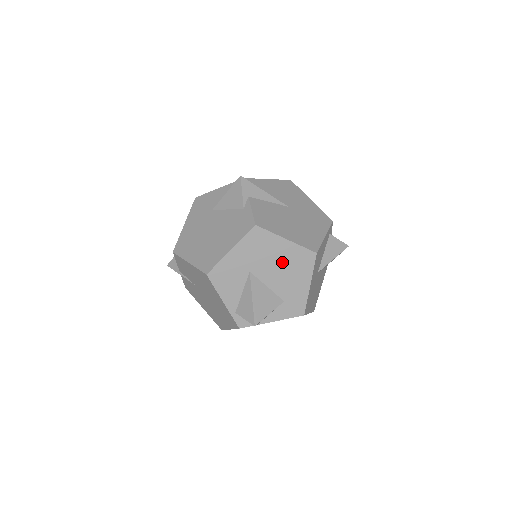
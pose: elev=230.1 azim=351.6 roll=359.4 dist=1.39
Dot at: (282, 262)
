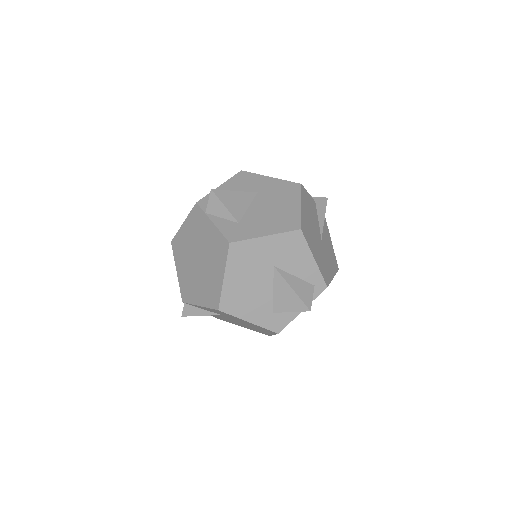
Dot at: (278, 209)
